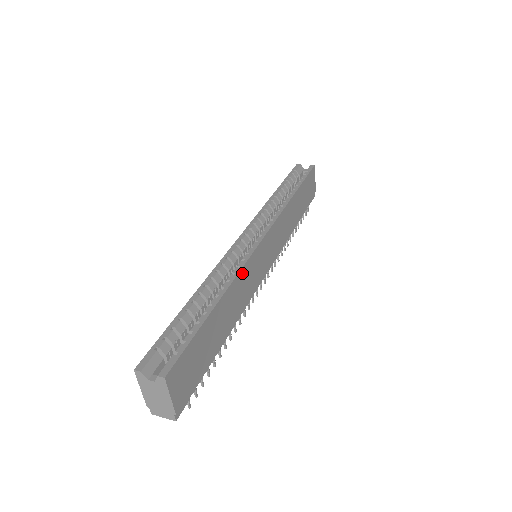
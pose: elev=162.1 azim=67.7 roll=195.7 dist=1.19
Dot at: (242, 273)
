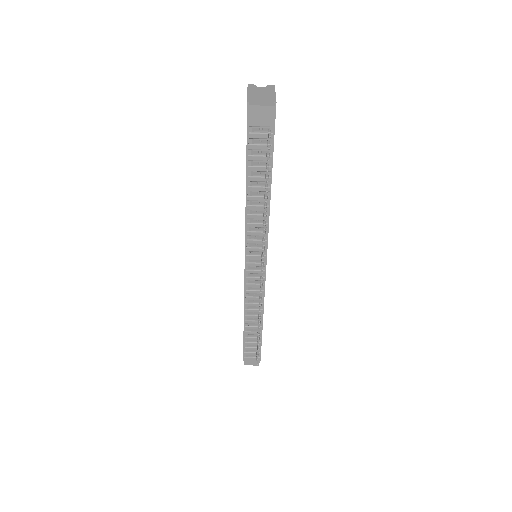
Dot at: occluded
